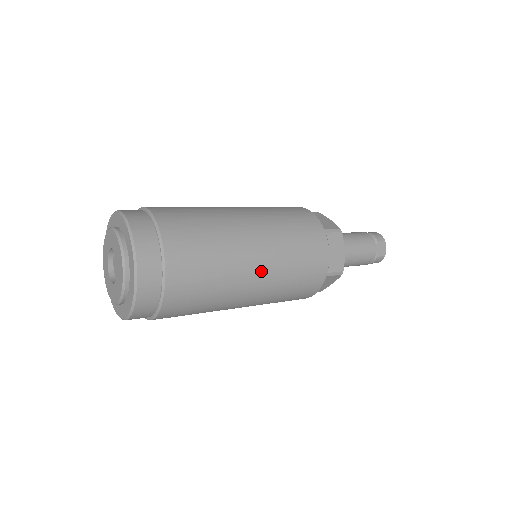
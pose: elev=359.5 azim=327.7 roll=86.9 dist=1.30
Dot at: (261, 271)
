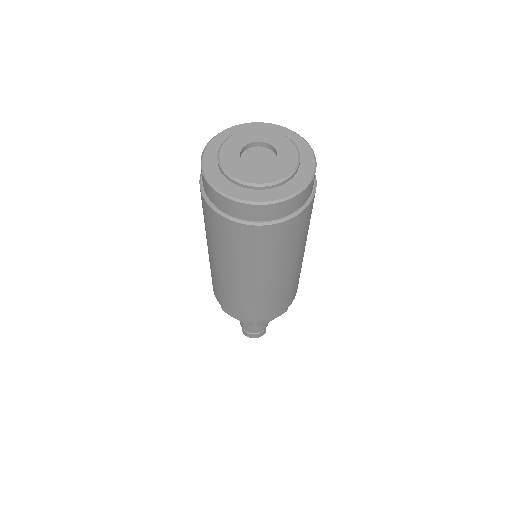
Dot at: occluded
